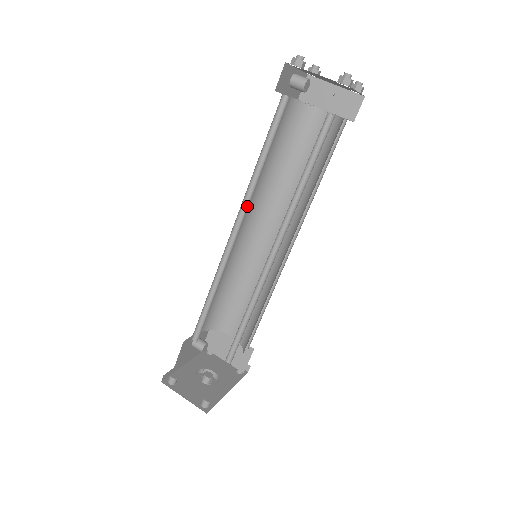
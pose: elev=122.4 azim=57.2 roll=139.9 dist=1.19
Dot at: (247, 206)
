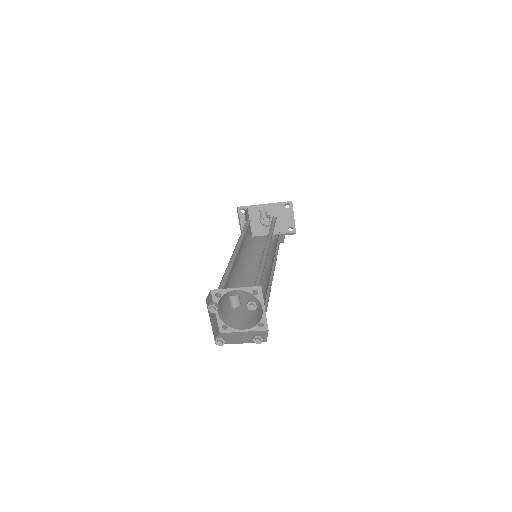
Dot at: occluded
